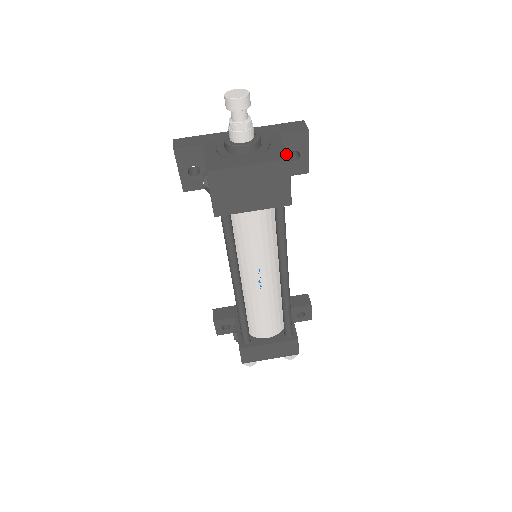
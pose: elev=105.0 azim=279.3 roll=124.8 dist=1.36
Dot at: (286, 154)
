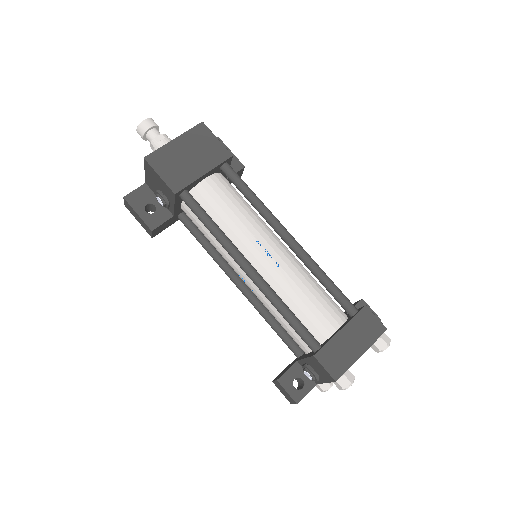
Dot at: occluded
